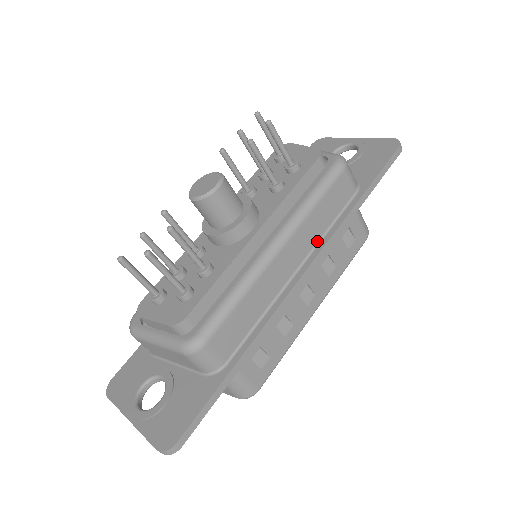
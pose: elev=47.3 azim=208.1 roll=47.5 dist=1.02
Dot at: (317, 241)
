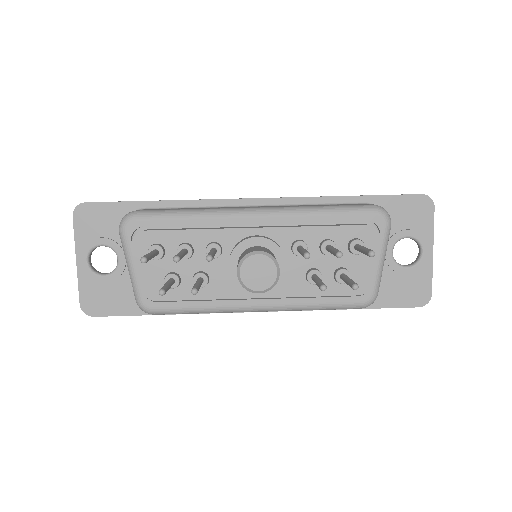
Dot at: occluded
